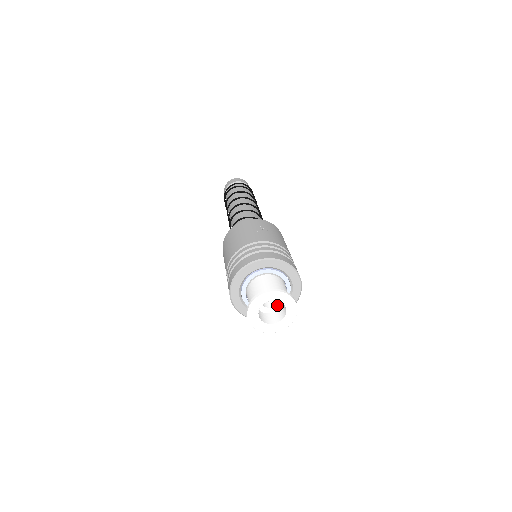
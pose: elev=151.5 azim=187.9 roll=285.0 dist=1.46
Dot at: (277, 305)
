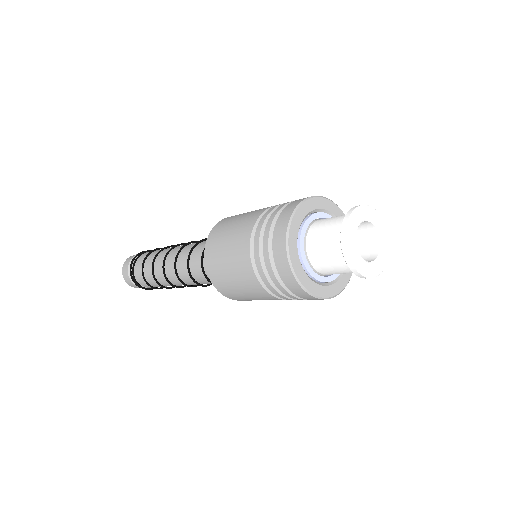
Dot at: occluded
